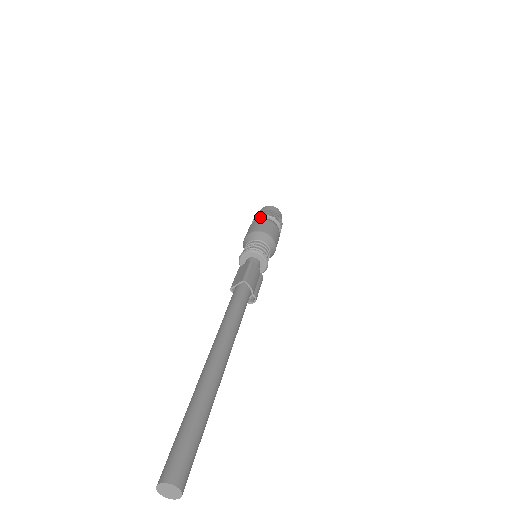
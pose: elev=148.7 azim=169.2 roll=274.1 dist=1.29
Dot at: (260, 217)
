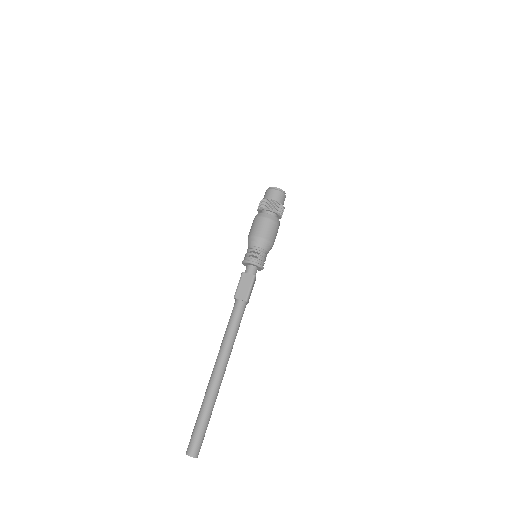
Dot at: (271, 211)
